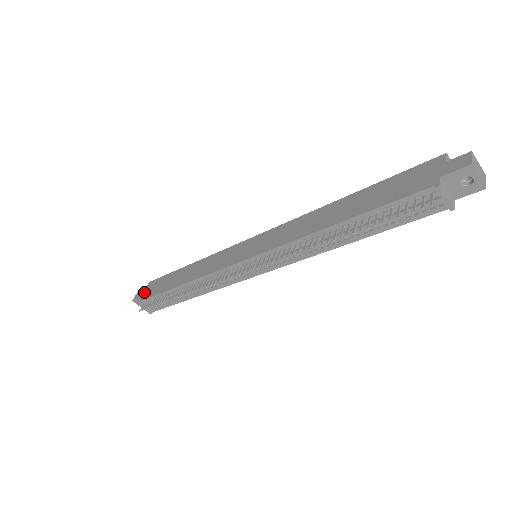
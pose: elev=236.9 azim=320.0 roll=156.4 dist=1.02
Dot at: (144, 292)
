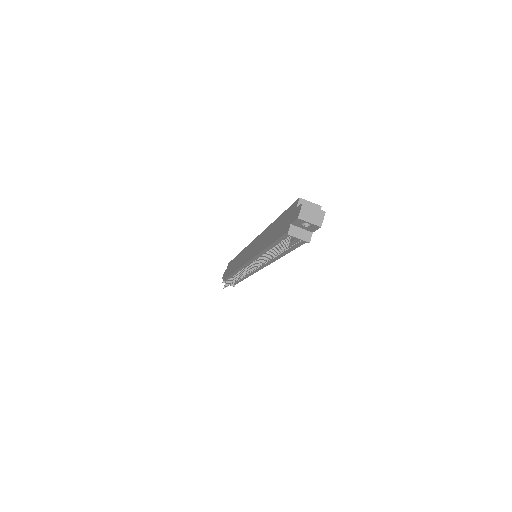
Dot at: (225, 273)
